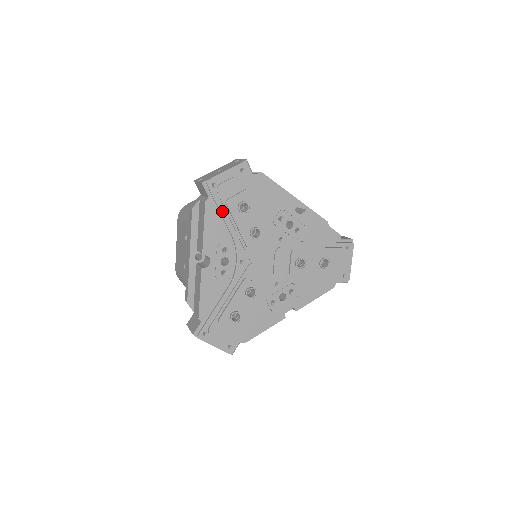
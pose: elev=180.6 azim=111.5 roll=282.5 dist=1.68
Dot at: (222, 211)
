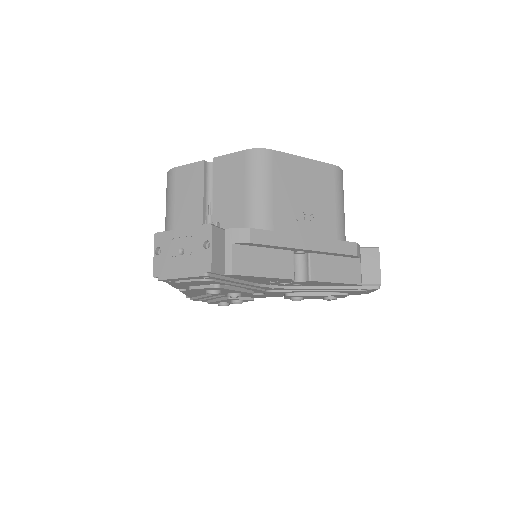
Dot at: occluded
